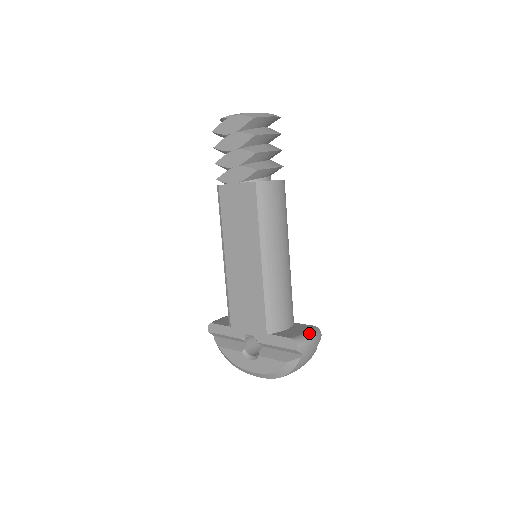
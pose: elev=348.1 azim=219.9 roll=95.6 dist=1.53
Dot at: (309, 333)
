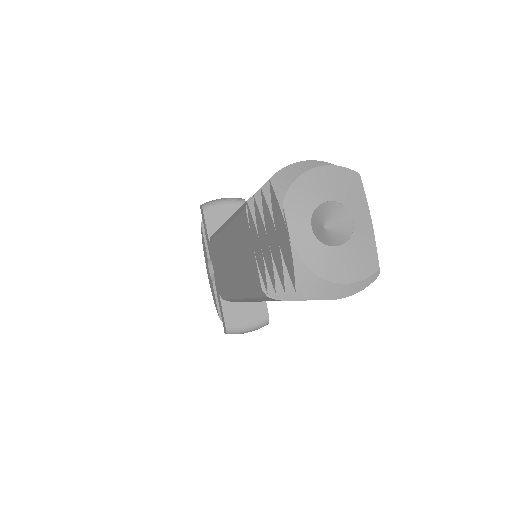
Dot at: (250, 328)
